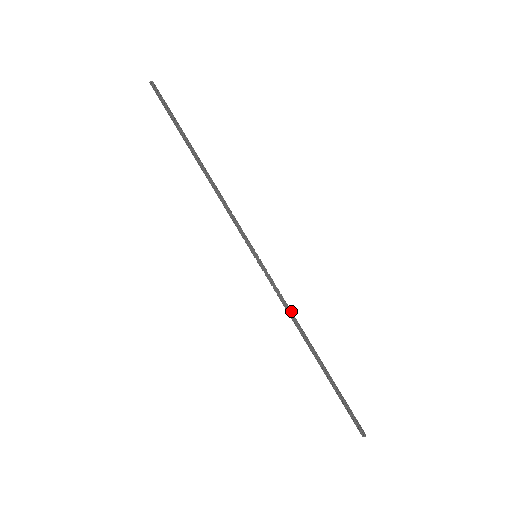
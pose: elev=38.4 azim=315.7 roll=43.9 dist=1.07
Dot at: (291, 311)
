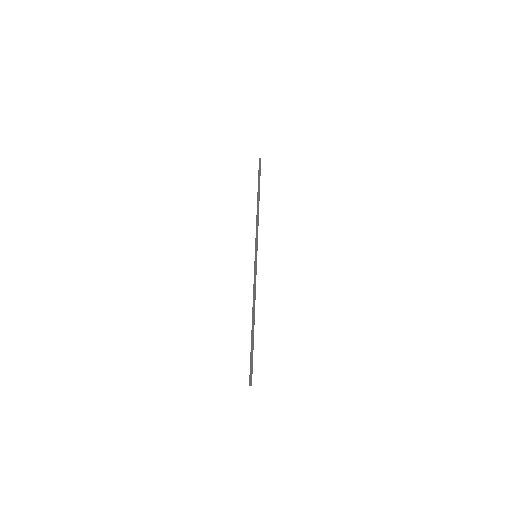
Dot at: (255, 292)
